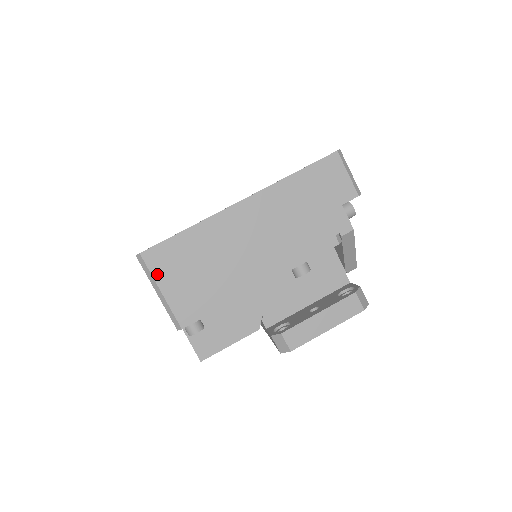
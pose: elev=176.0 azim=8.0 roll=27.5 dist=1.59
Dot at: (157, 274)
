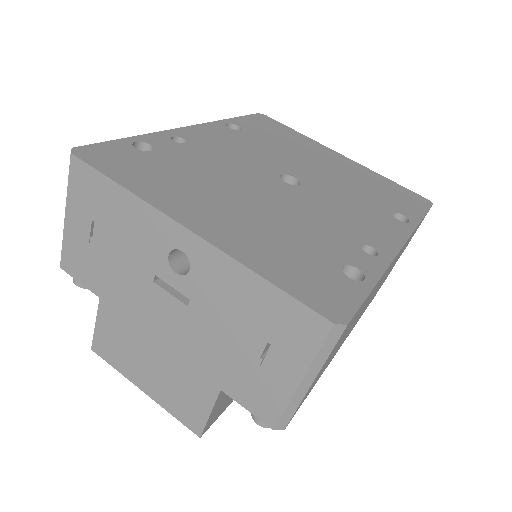
Dot at: occluded
